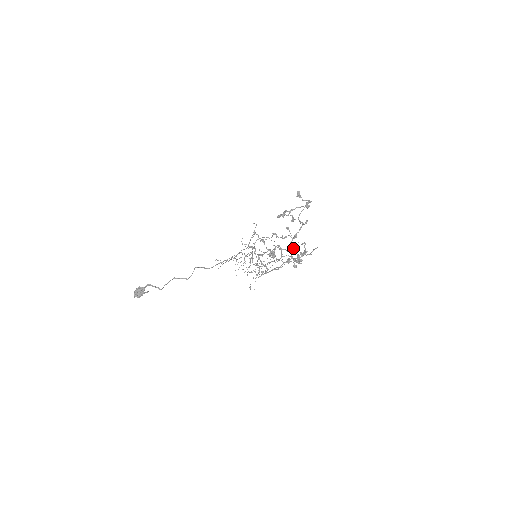
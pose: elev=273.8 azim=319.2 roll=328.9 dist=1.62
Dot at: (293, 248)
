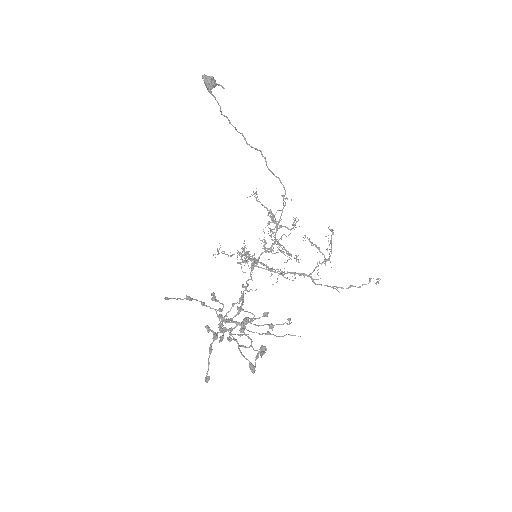
Dot at: (249, 318)
